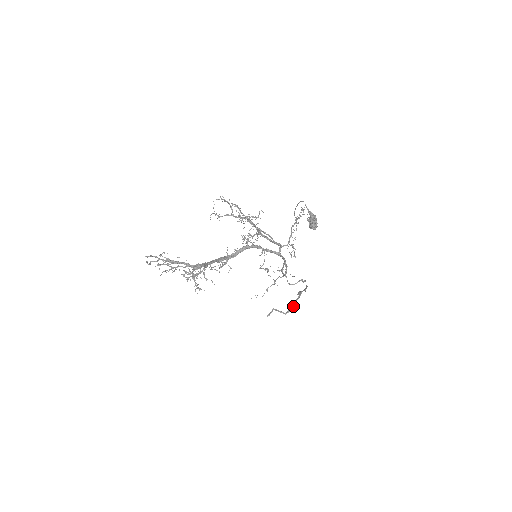
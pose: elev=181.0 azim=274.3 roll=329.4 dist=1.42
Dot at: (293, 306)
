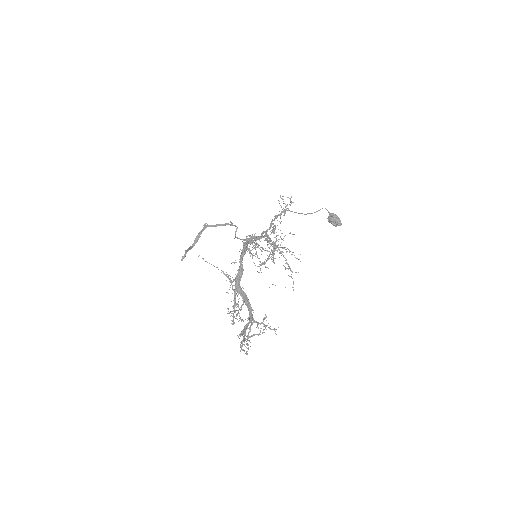
Dot at: occluded
